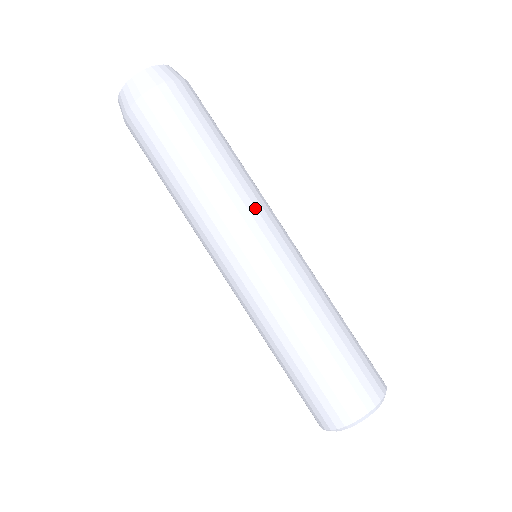
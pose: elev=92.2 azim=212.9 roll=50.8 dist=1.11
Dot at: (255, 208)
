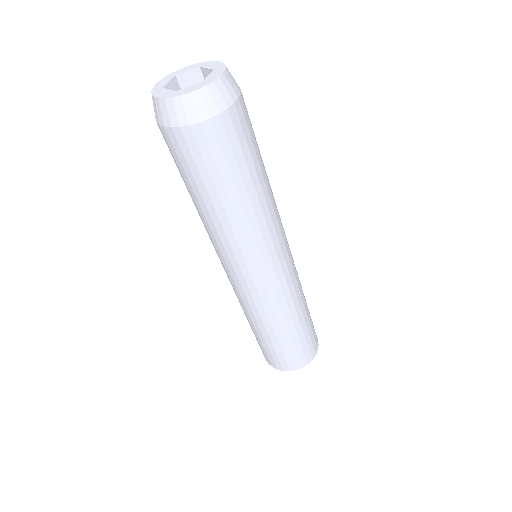
Dot at: (282, 226)
